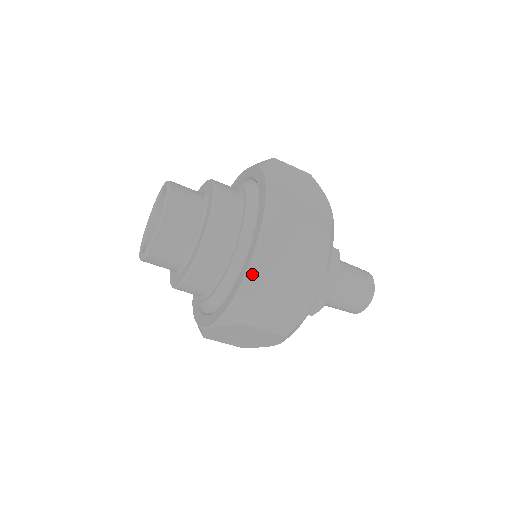
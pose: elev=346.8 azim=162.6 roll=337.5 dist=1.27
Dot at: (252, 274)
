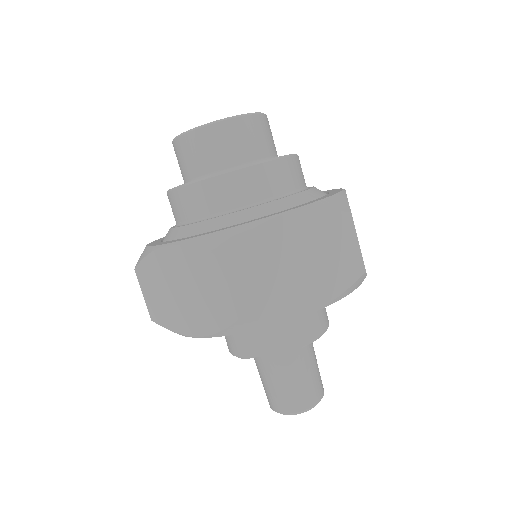
Dot at: occluded
